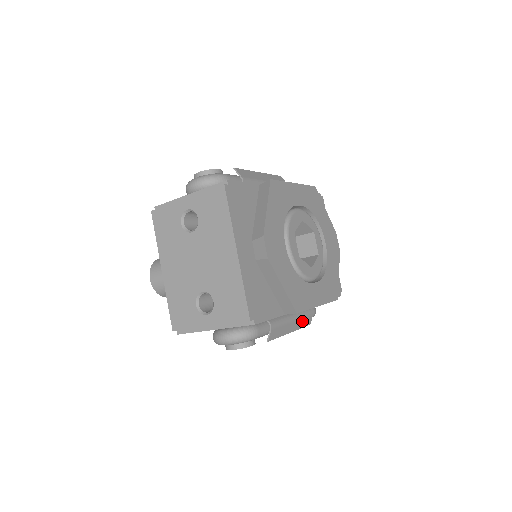
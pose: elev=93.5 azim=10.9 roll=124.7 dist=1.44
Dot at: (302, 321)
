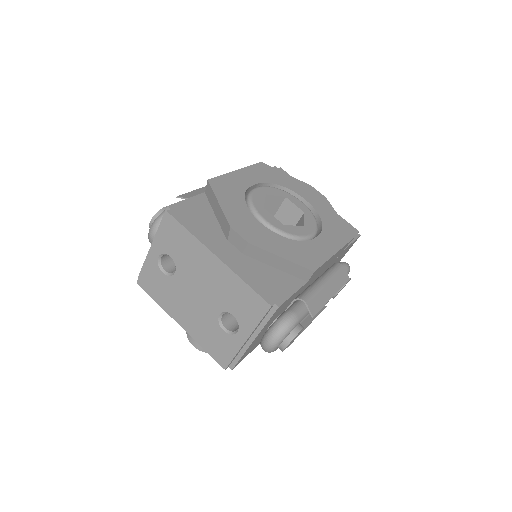
Dot at: (337, 280)
